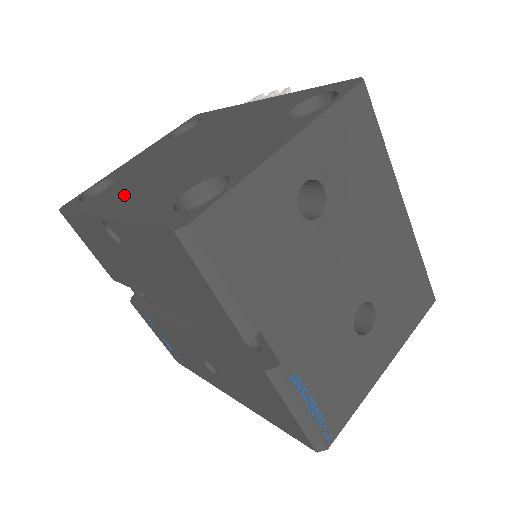
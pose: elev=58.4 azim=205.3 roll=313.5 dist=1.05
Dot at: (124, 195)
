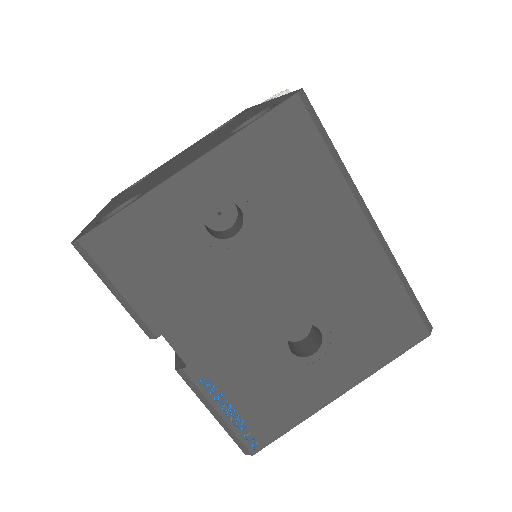
Dot at: (125, 195)
